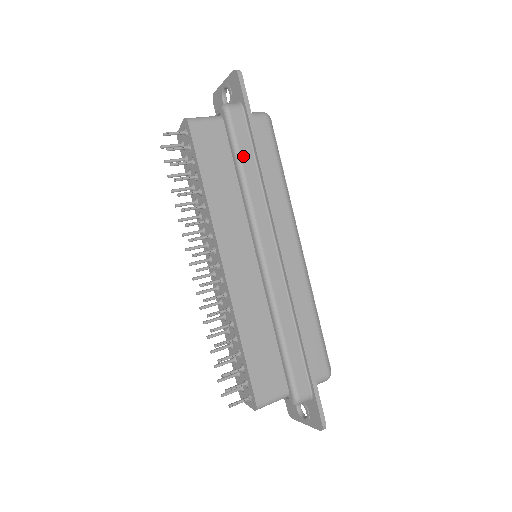
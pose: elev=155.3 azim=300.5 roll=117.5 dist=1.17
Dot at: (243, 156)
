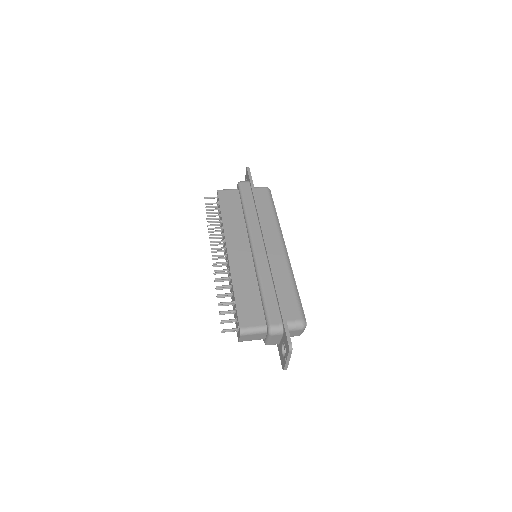
Dot at: (246, 201)
